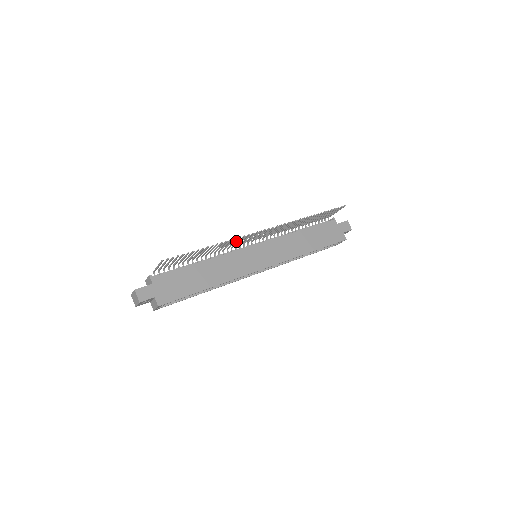
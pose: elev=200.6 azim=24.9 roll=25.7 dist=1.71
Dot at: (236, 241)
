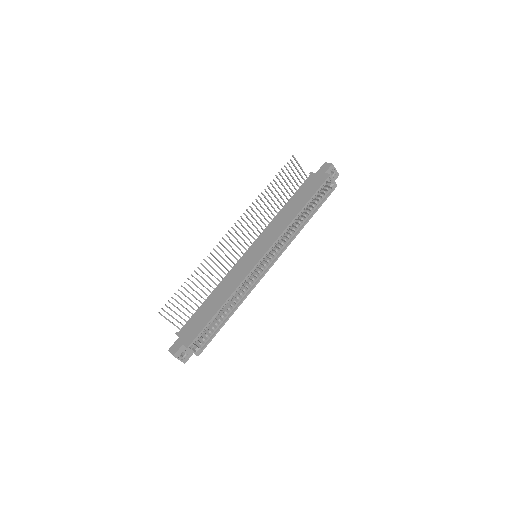
Dot at: (216, 258)
